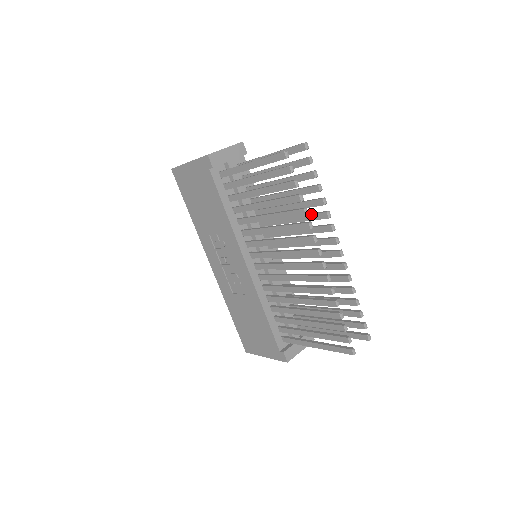
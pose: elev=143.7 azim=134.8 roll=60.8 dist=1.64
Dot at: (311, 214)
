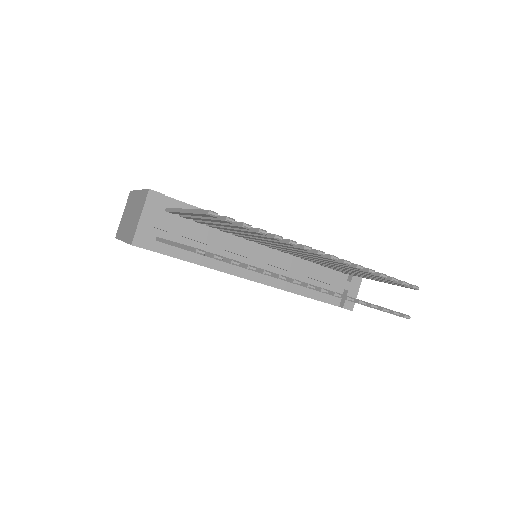
Dot at: occluded
